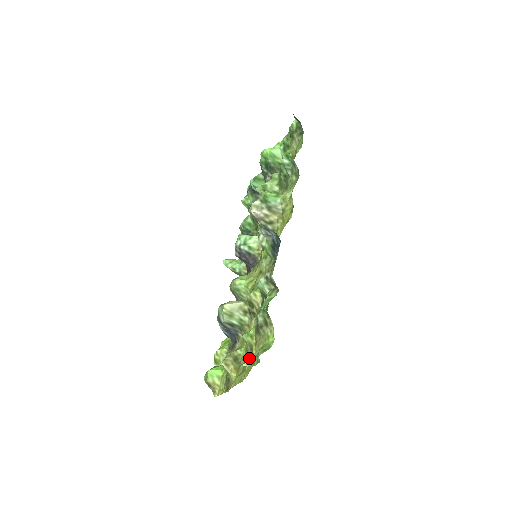
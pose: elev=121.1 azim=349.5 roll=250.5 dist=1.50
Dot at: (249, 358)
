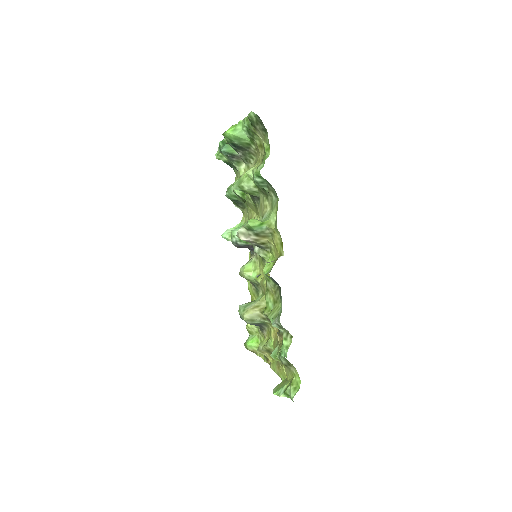
Dot at: (281, 365)
